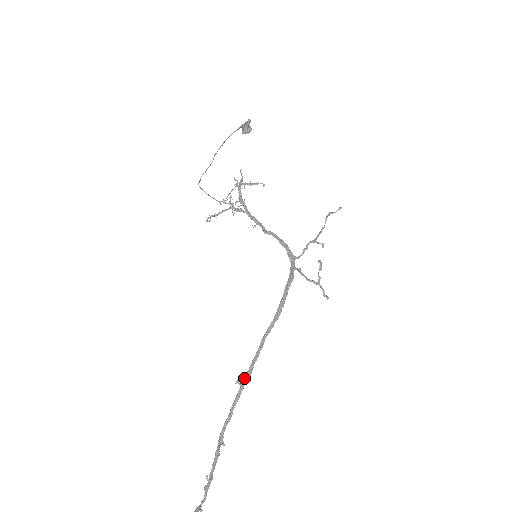
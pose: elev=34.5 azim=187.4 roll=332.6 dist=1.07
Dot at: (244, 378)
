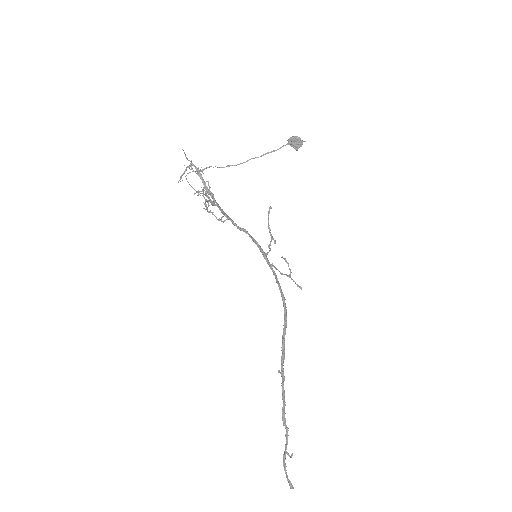
Dot at: occluded
